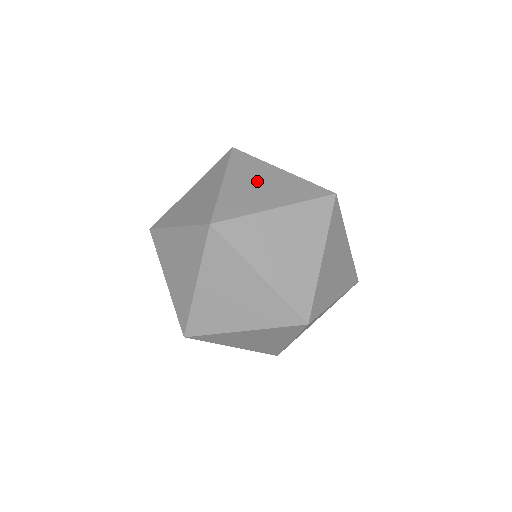
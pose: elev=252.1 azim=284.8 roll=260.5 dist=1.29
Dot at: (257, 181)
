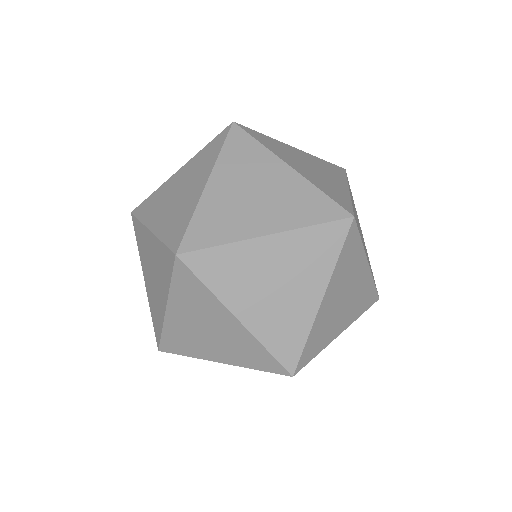
Dot at: (252, 185)
